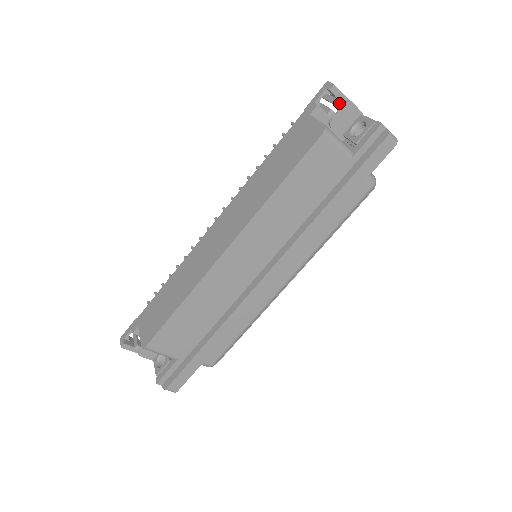
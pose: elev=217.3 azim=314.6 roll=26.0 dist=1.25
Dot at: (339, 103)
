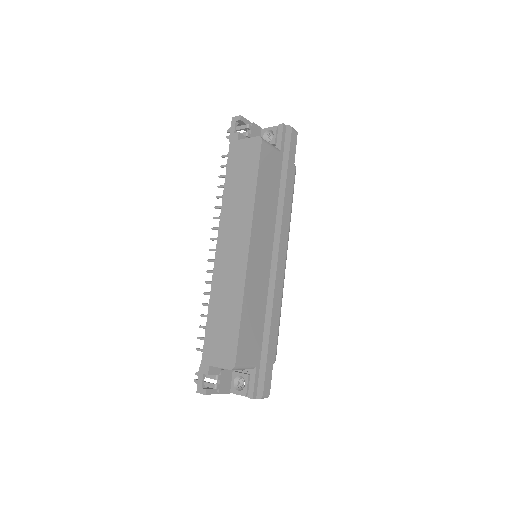
Dot at: (249, 126)
